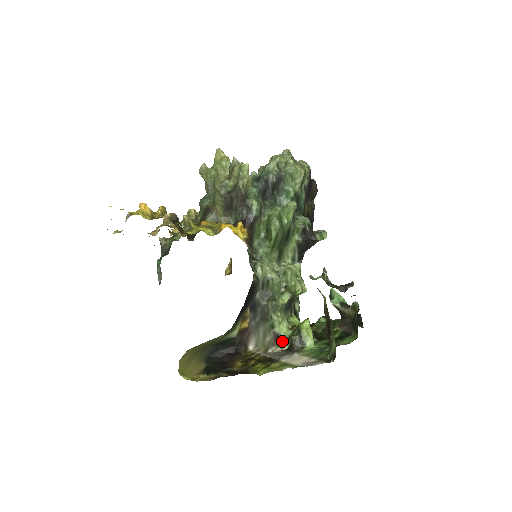
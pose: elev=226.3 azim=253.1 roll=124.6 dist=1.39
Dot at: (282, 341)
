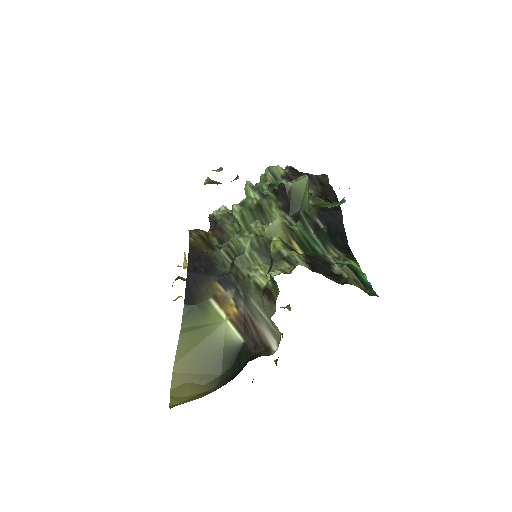
Dot at: (271, 292)
